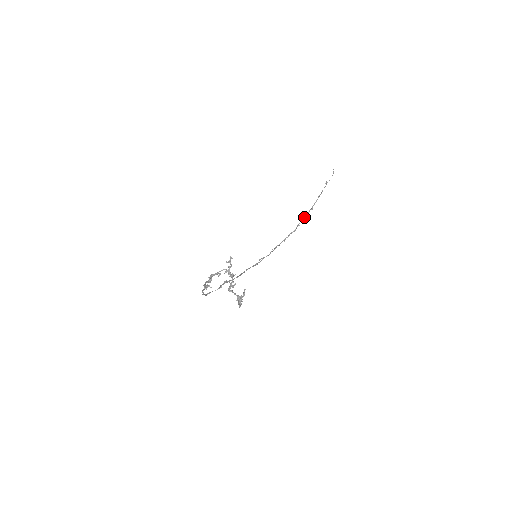
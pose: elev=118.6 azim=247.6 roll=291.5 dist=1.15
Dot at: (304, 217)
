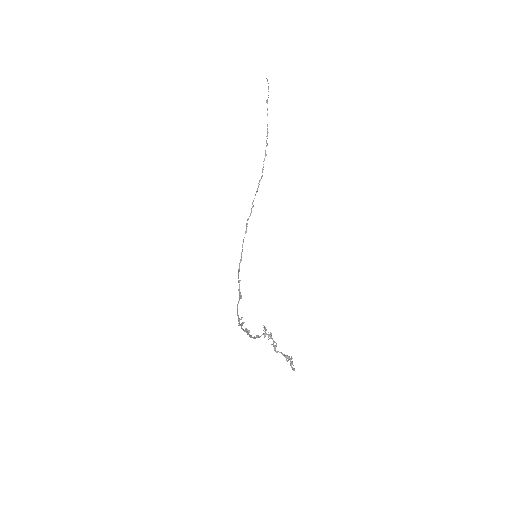
Dot at: (264, 158)
